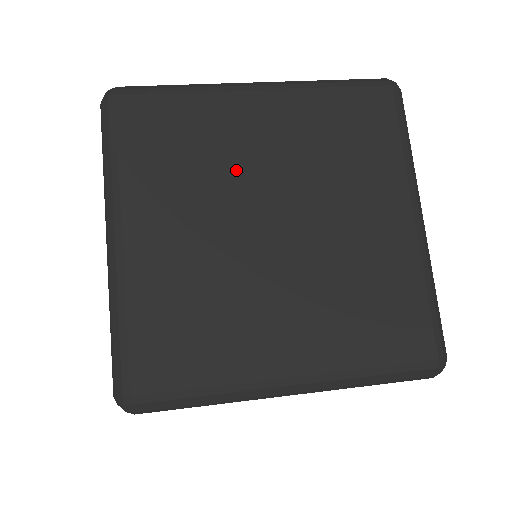
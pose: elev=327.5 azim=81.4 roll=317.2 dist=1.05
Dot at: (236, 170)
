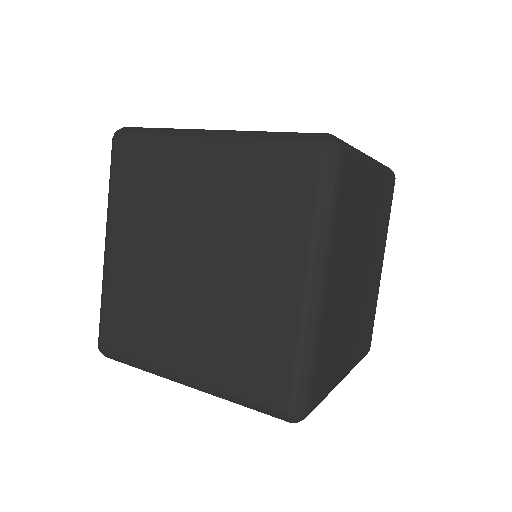
Dot at: (360, 232)
